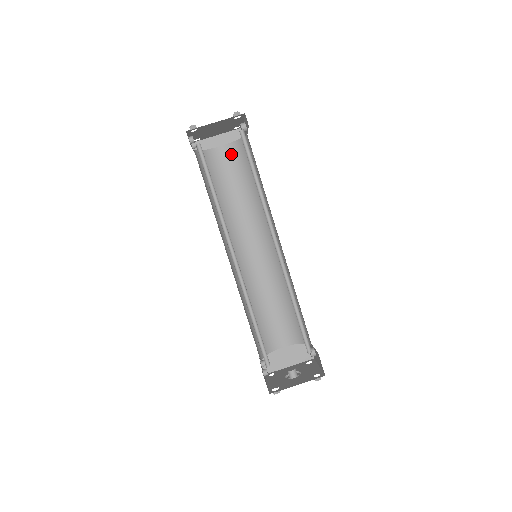
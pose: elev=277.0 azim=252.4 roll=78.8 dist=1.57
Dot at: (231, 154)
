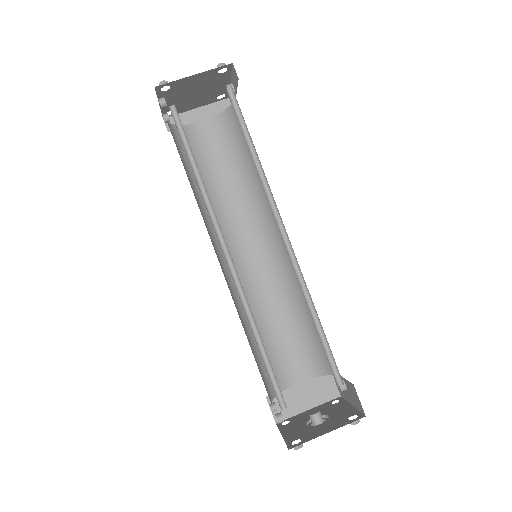
Dot at: (215, 131)
